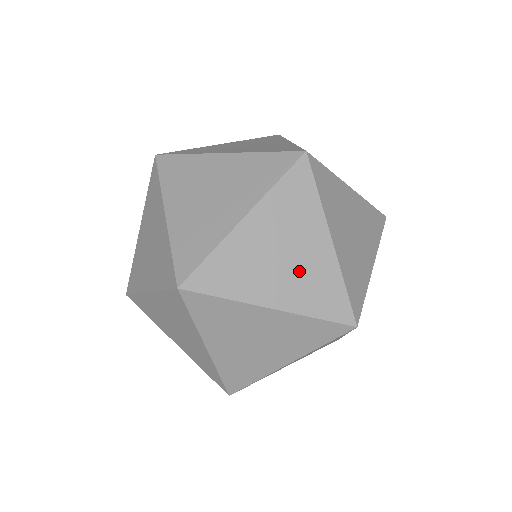
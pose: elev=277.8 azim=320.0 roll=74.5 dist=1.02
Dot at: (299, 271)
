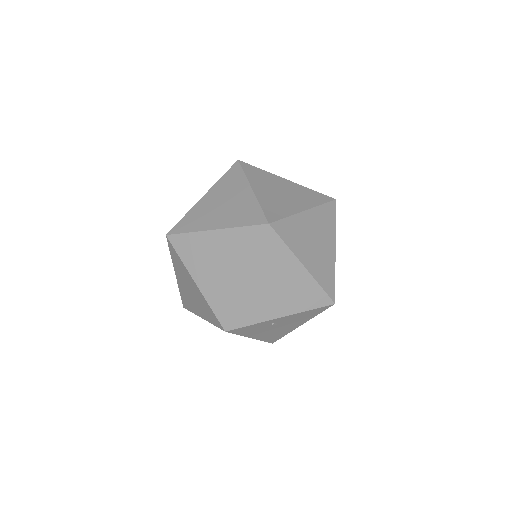
Dot at: (220, 278)
